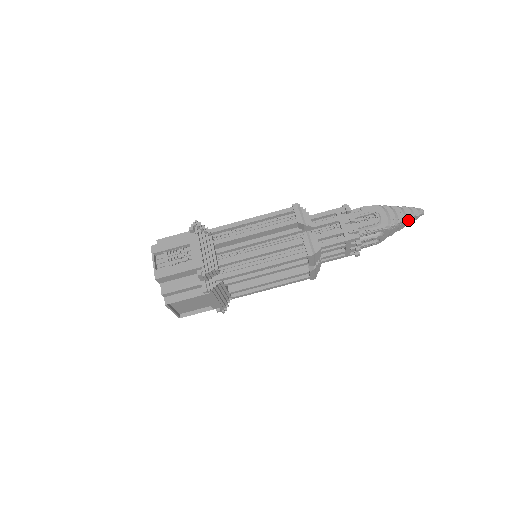
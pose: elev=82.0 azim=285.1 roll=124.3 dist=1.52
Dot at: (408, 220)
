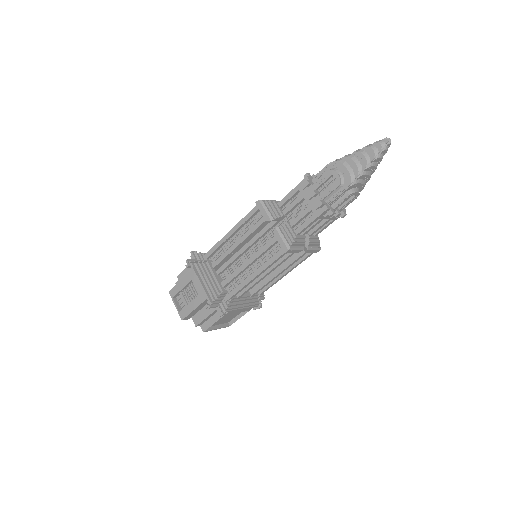
Dot at: (374, 161)
